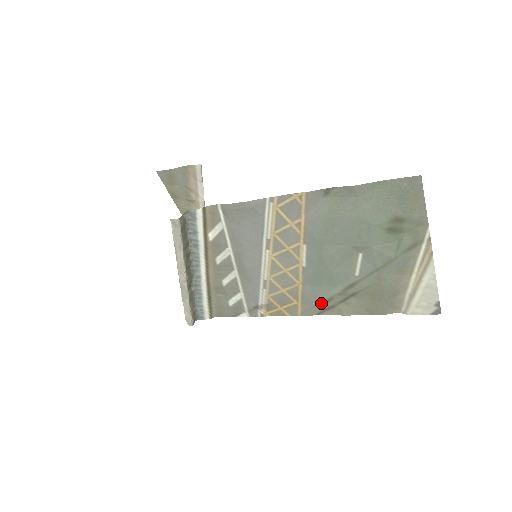
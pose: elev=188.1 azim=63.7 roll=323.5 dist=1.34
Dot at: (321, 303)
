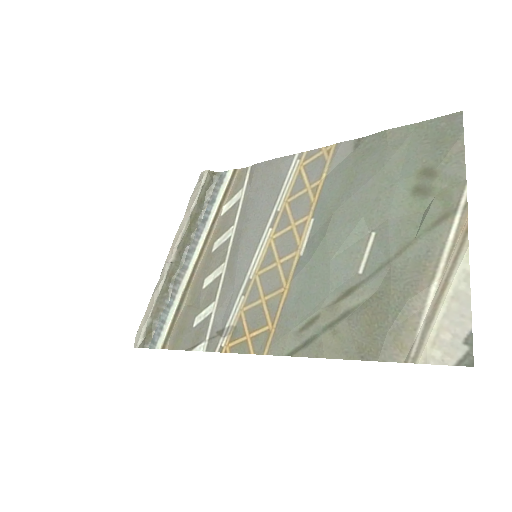
Dot at: (301, 327)
